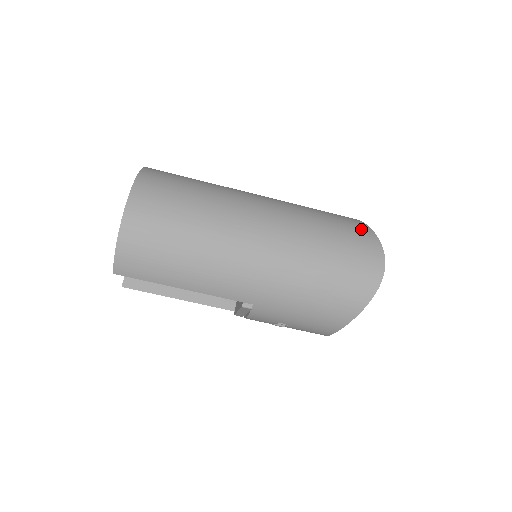
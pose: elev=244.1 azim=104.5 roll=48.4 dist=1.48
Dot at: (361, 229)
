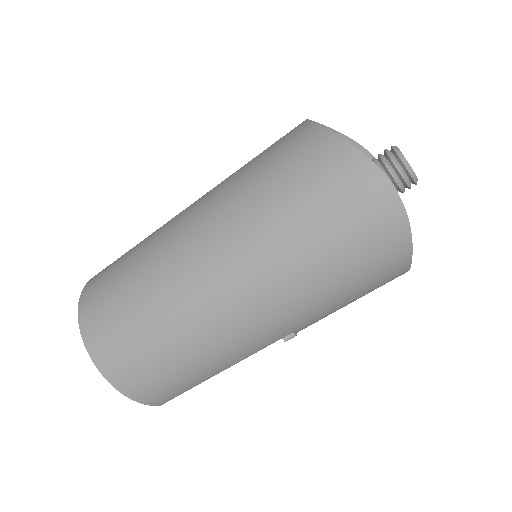
Dot at: (322, 153)
